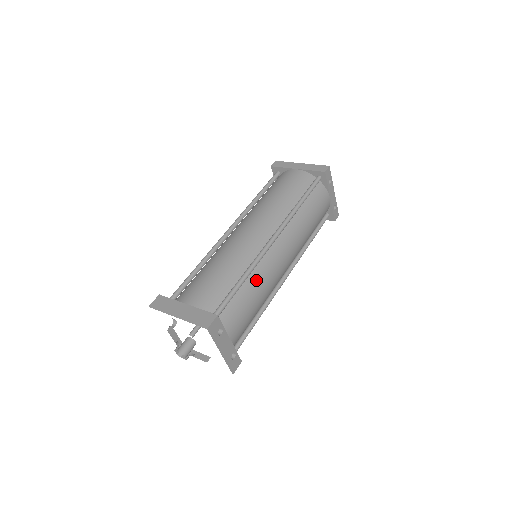
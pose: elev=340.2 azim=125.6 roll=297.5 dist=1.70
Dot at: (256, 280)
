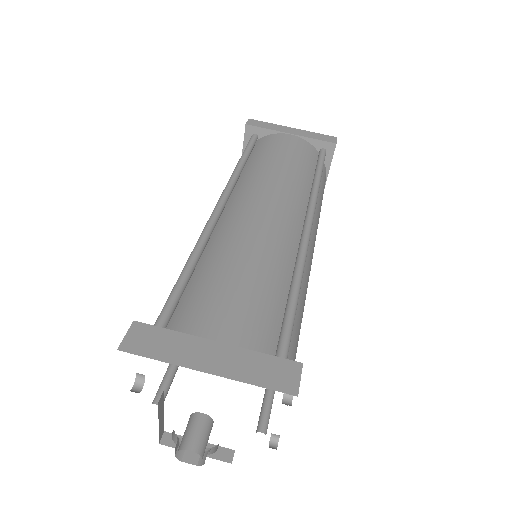
Dot at: (301, 294)
